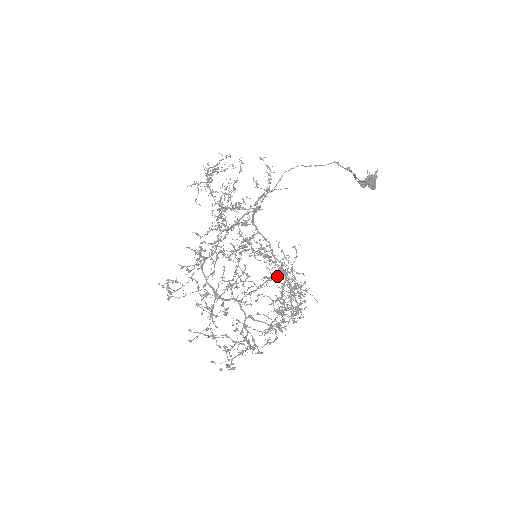
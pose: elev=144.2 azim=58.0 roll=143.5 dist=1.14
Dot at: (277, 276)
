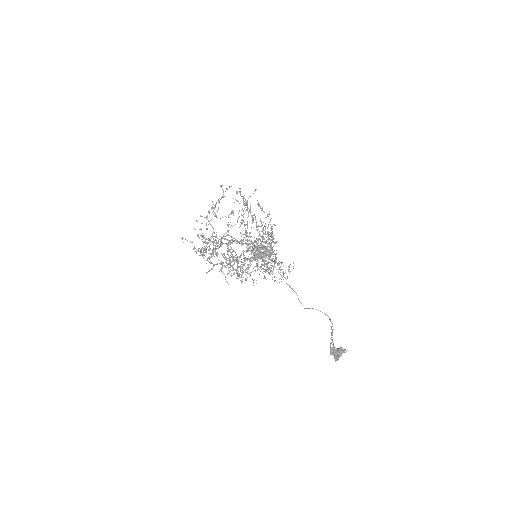
Dot at: occluded
